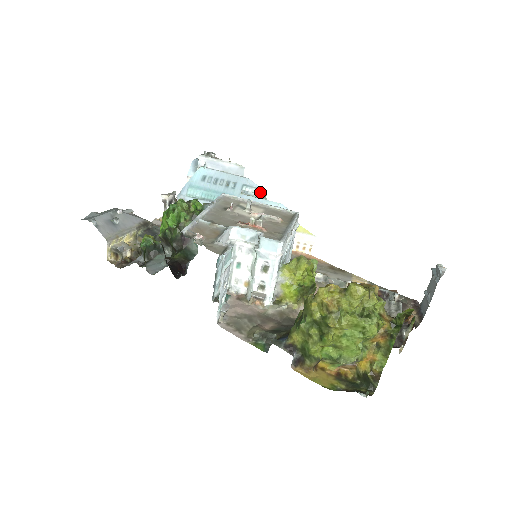
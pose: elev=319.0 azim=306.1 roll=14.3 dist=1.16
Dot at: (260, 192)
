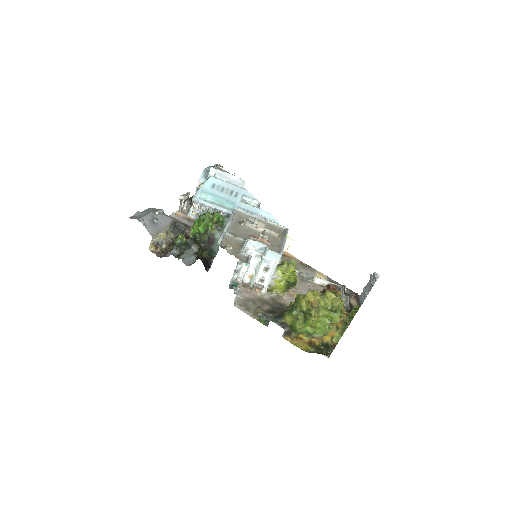
Dot at: (255, 202)
